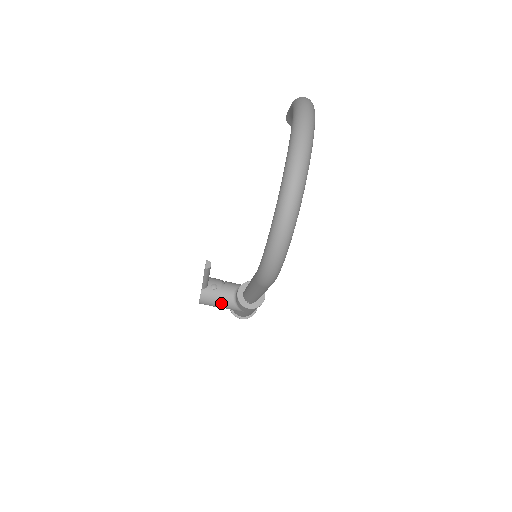
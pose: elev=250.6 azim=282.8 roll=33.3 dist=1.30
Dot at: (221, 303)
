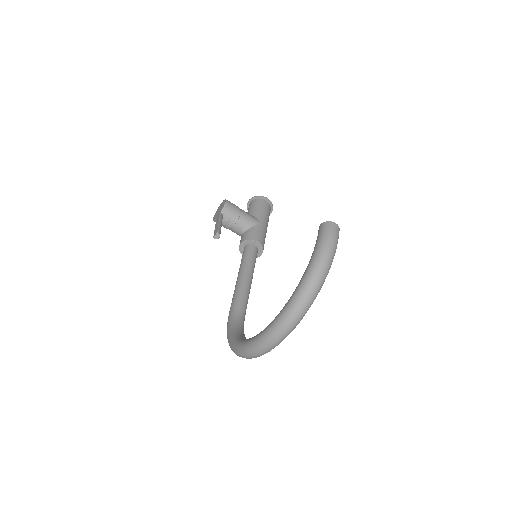
Dot at: occluded
